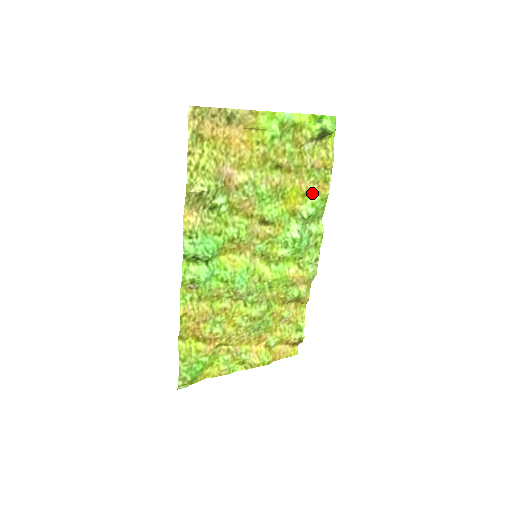
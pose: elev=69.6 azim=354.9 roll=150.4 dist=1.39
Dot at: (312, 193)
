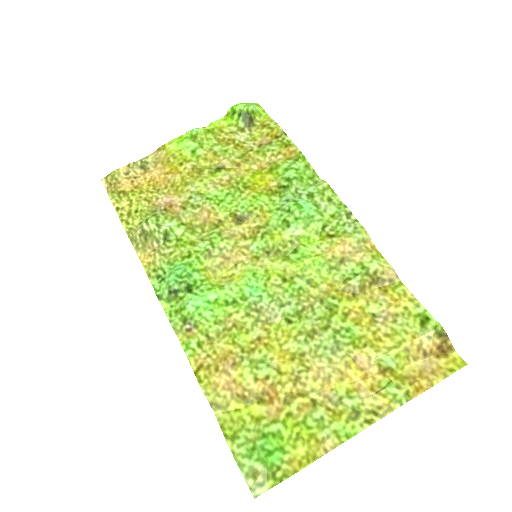
Dot at: (279, 164)
